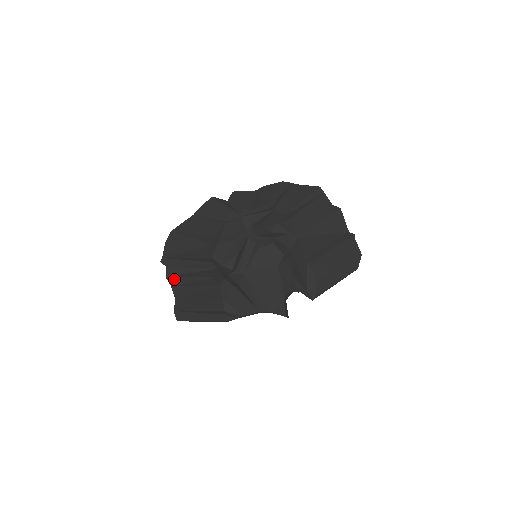
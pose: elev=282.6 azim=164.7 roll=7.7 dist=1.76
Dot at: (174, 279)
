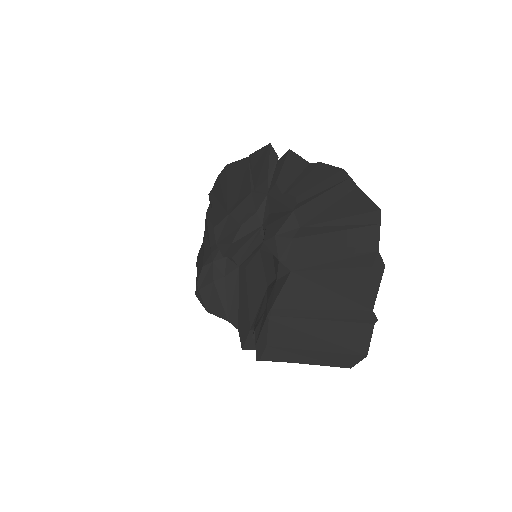
Dot at: (206, 222)
